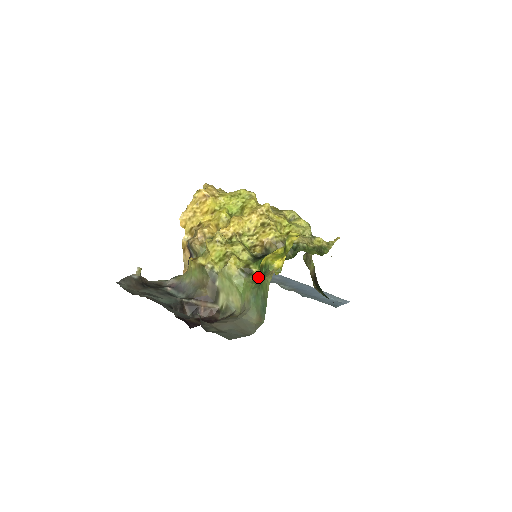
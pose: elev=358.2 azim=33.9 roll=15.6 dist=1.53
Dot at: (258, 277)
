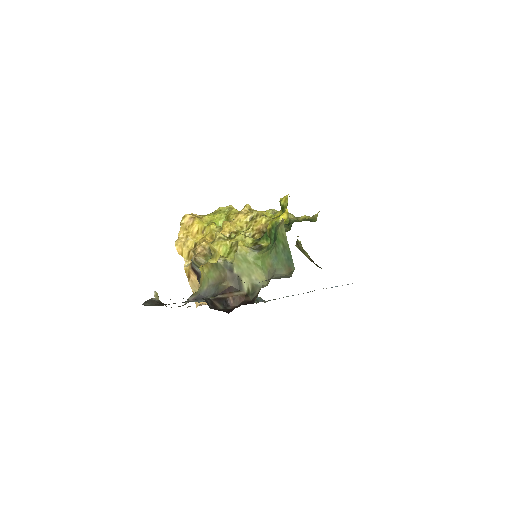
Dot at: (270, 244)
